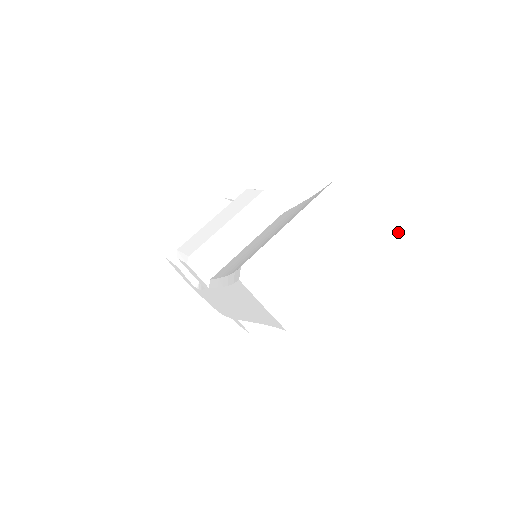
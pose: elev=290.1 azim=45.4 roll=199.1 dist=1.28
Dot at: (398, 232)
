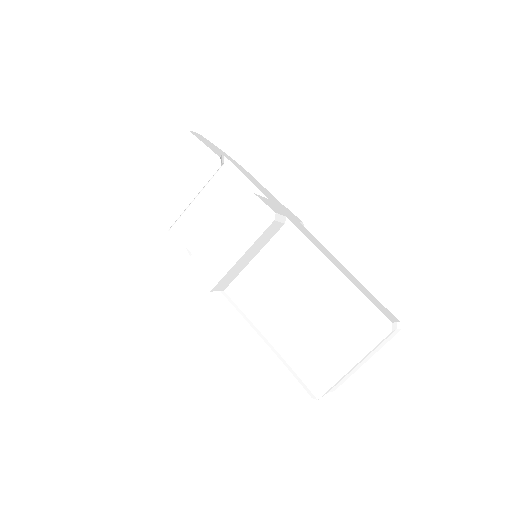
Dot at: occluded
